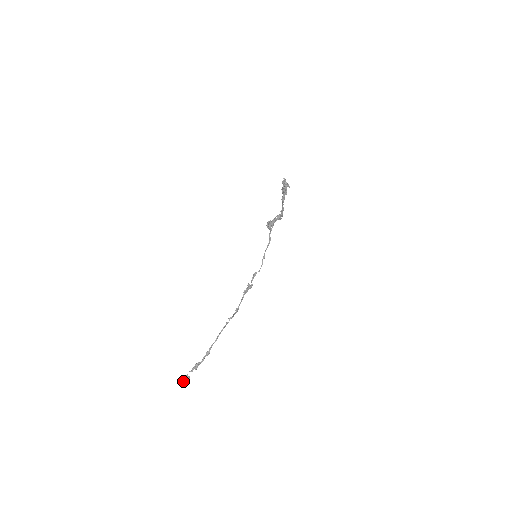
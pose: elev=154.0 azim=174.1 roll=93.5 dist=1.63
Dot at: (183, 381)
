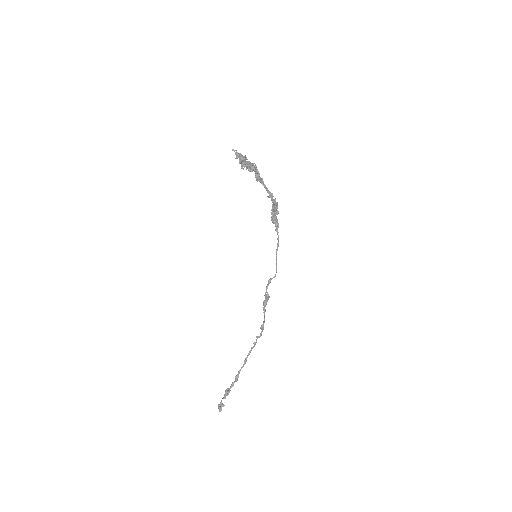
Dot at: (219, 409)
